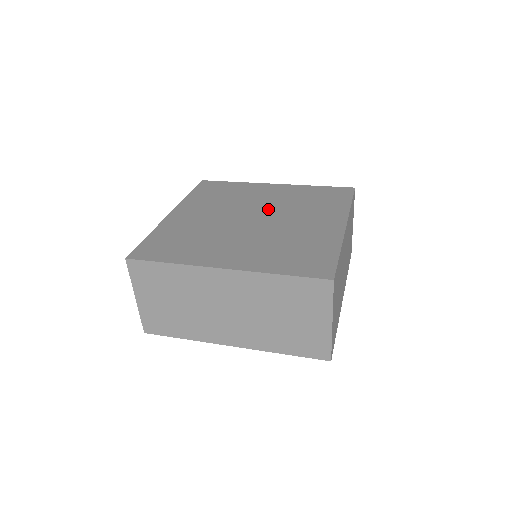
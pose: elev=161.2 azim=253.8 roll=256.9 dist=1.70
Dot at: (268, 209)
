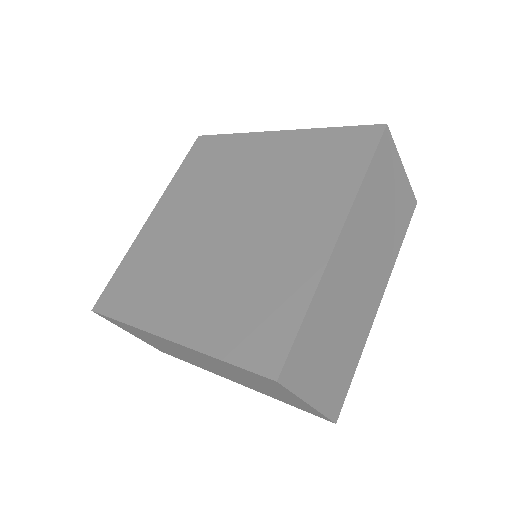
Dot at: (250, 199)
